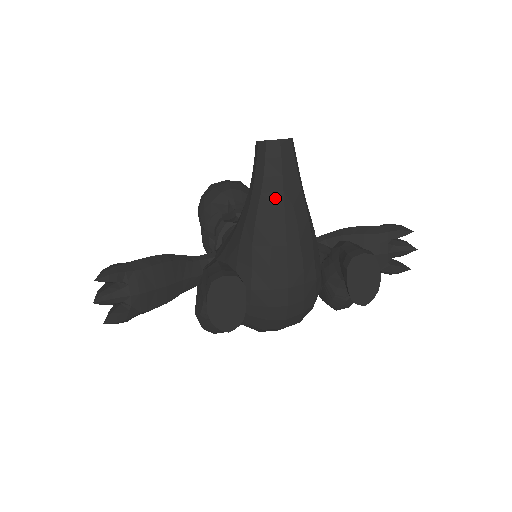
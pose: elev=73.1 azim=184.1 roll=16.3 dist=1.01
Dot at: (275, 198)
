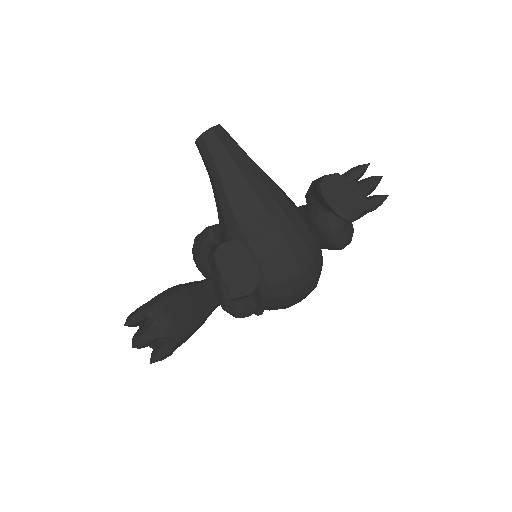
Dot at: (232, 173)
